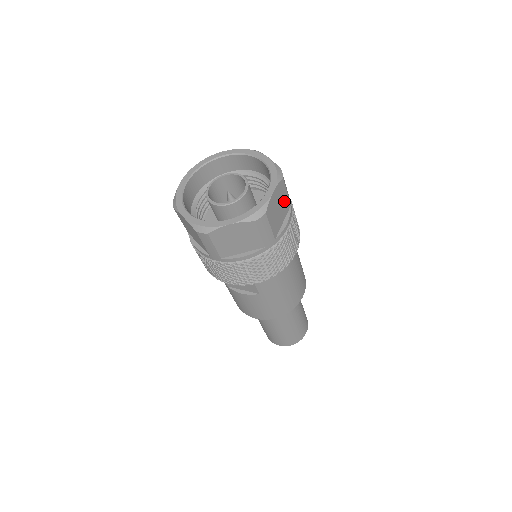
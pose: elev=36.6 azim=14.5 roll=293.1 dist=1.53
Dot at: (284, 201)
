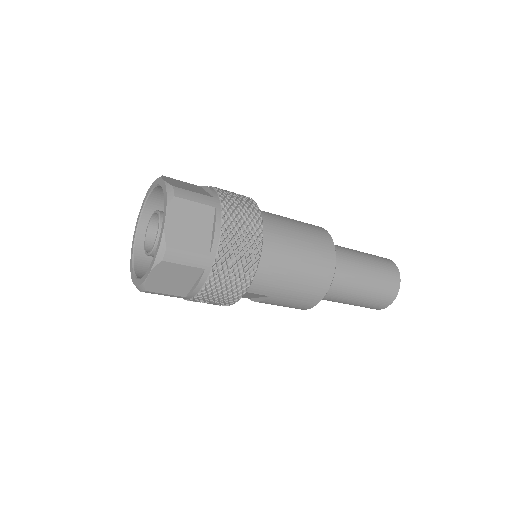
Dot at: (197, 213)
